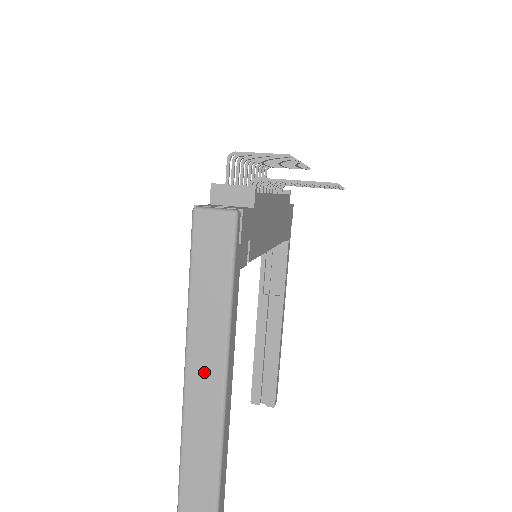
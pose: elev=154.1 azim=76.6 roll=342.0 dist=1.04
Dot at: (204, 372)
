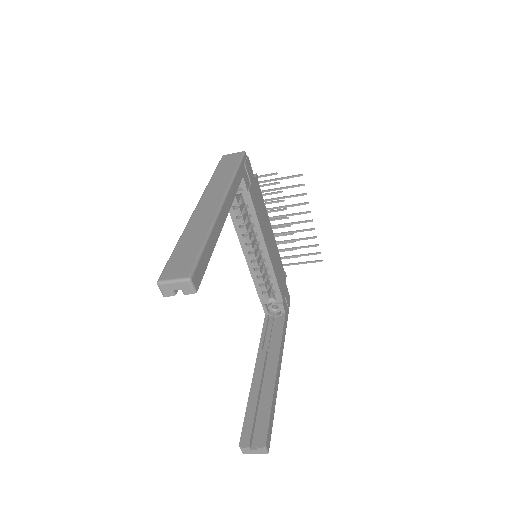
Dot at: (212, 196)
